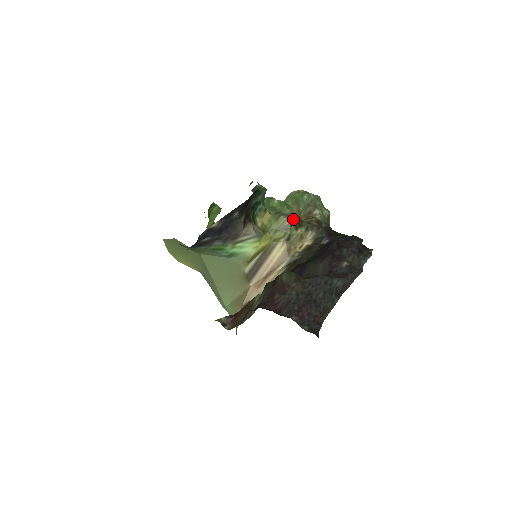
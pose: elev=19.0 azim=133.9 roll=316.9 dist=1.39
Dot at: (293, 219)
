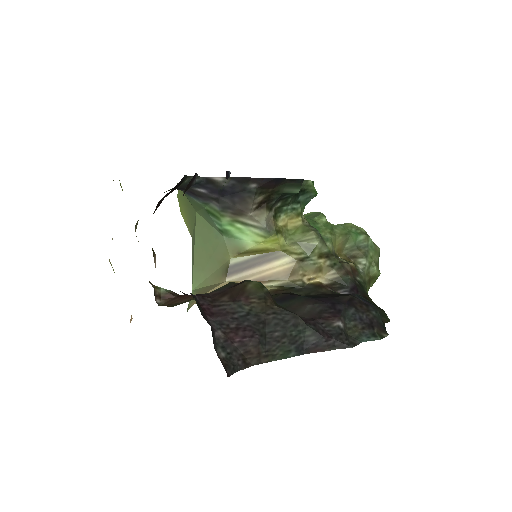
Dot at: (324, 244)
